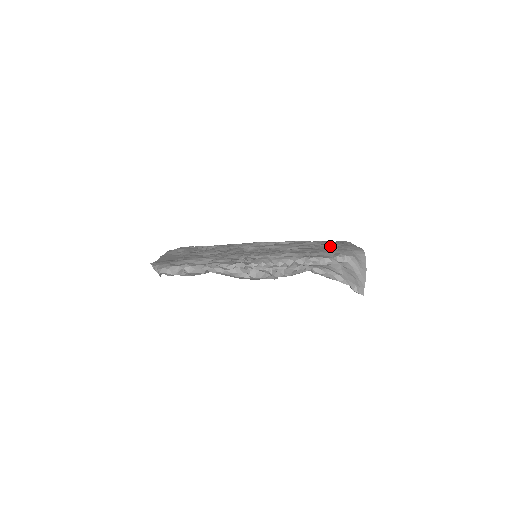
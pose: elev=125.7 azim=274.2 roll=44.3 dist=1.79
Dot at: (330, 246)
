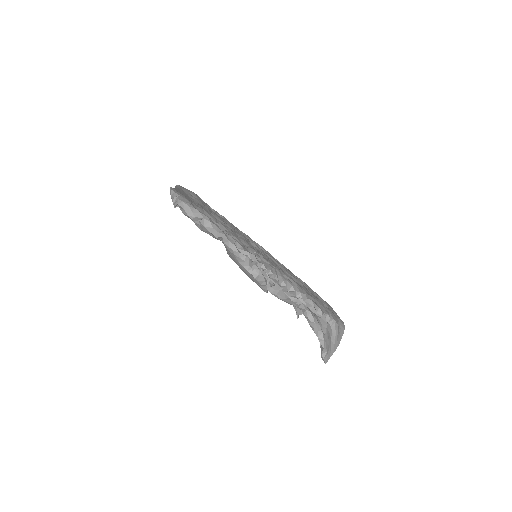
Dot at: (319, 298)
